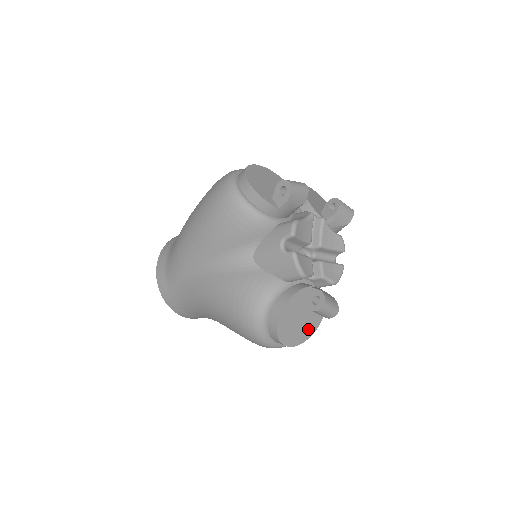
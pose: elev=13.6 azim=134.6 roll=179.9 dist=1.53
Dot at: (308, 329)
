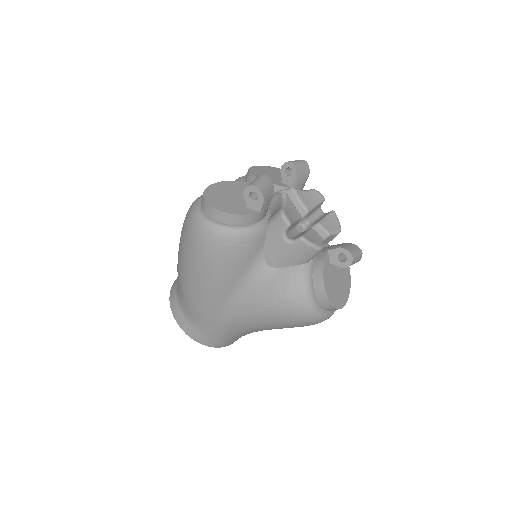
Dot at: (346, 281)
